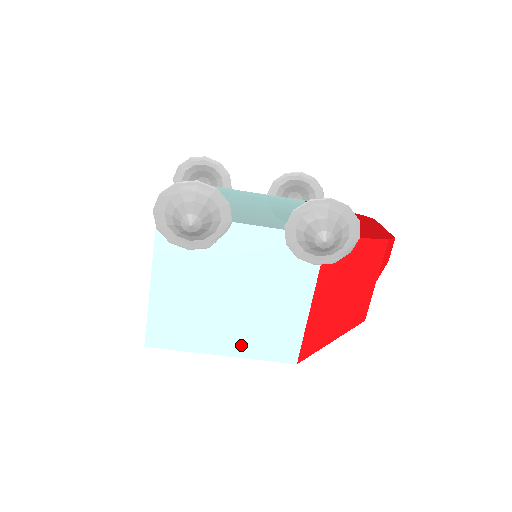
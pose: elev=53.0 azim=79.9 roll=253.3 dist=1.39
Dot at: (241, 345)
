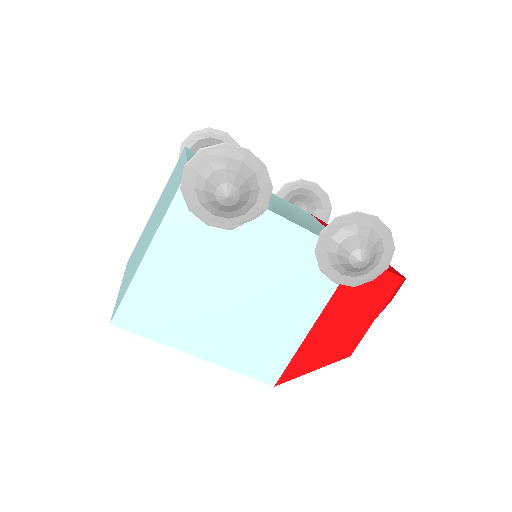
Dot at: (223, 350)
